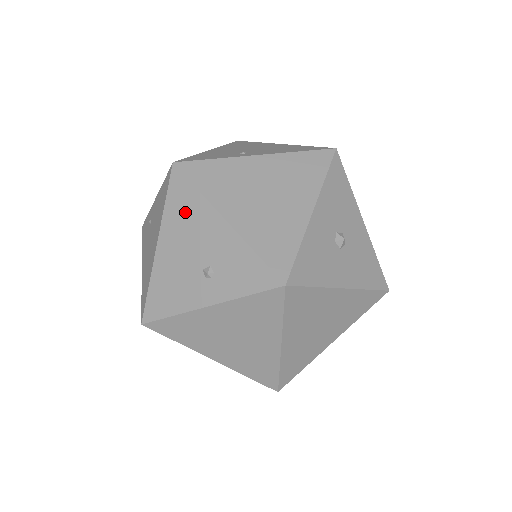
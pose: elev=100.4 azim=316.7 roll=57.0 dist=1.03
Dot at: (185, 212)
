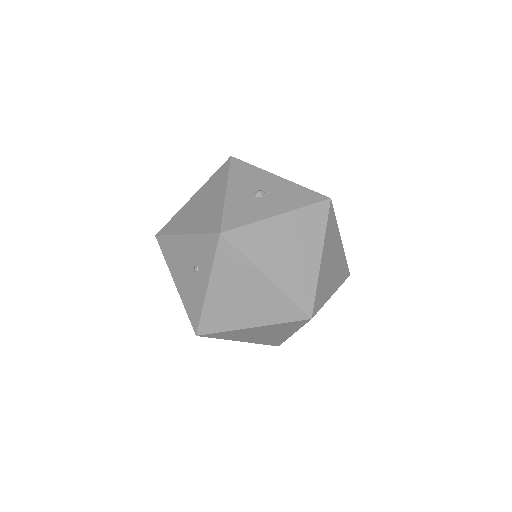
Dot at: (172, 252)
